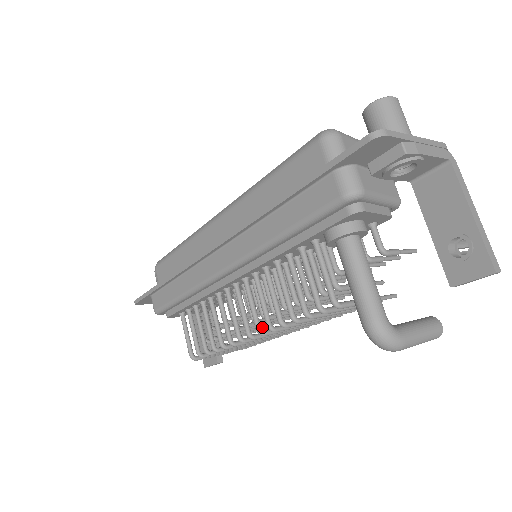
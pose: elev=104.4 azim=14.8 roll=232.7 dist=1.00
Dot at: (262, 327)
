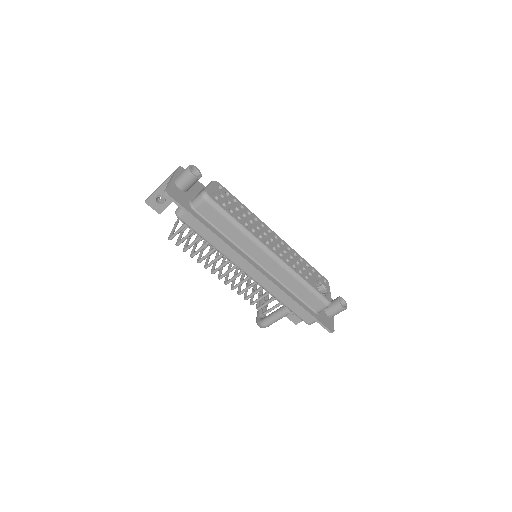
Dot at: occluded
